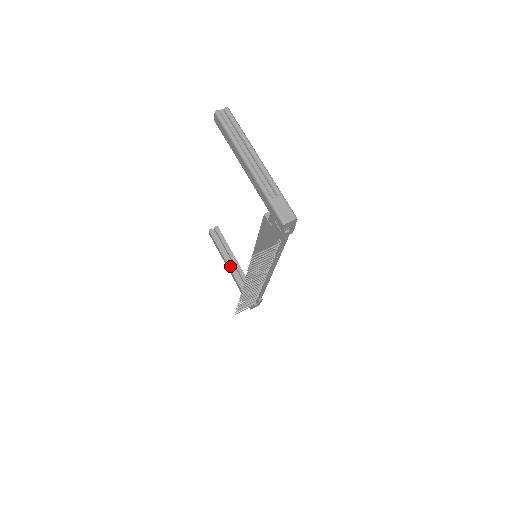
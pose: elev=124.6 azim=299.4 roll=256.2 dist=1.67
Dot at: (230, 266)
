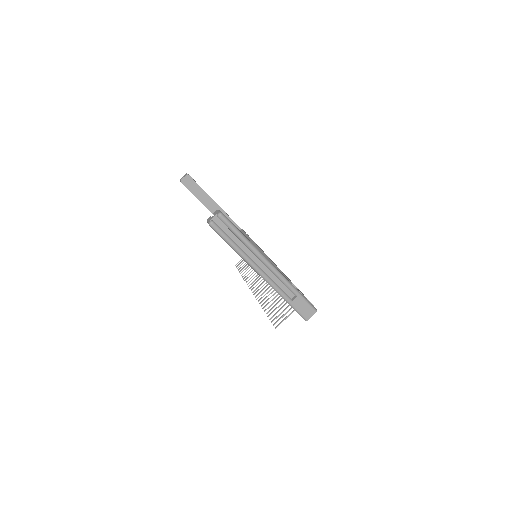
Dot at: occluded
